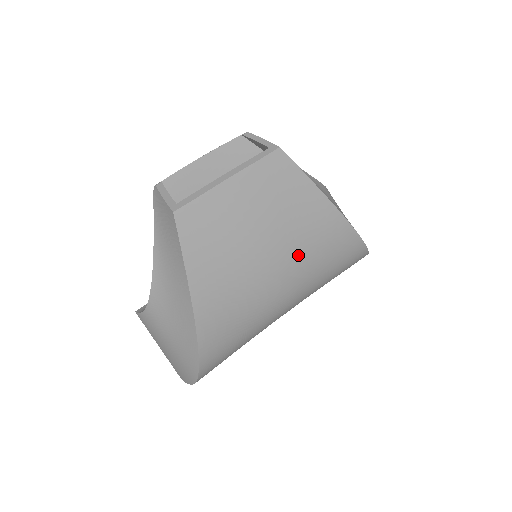
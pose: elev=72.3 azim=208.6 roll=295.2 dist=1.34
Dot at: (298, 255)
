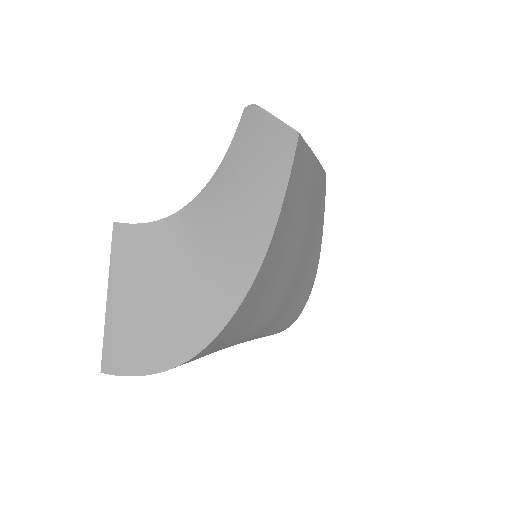
Dot at: (300, 275)
